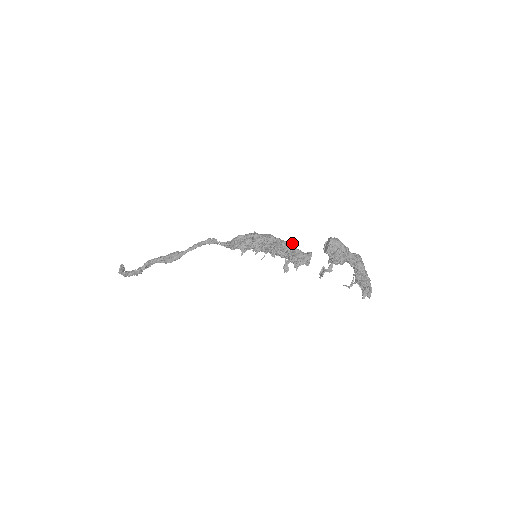
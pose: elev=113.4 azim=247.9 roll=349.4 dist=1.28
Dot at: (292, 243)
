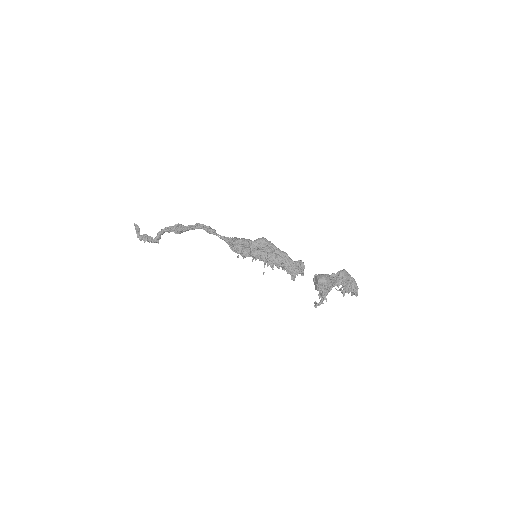
Dot at: (285, 254)
